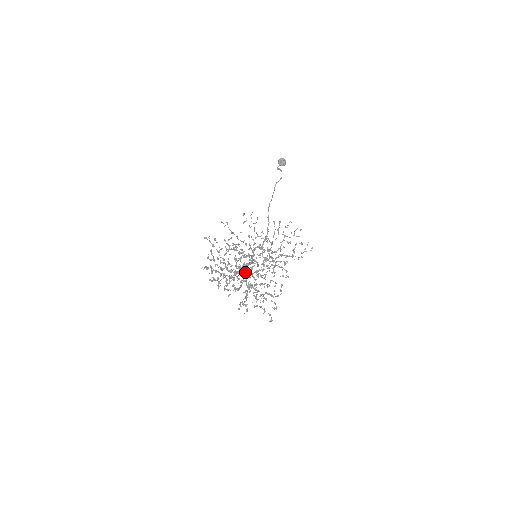
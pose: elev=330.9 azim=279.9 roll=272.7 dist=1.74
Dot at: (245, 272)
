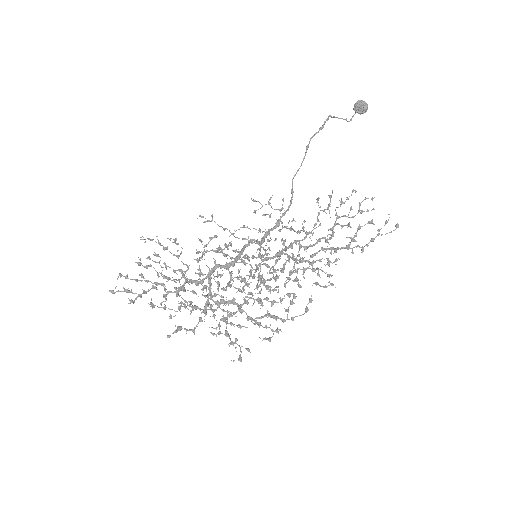
Dot at: occluded
